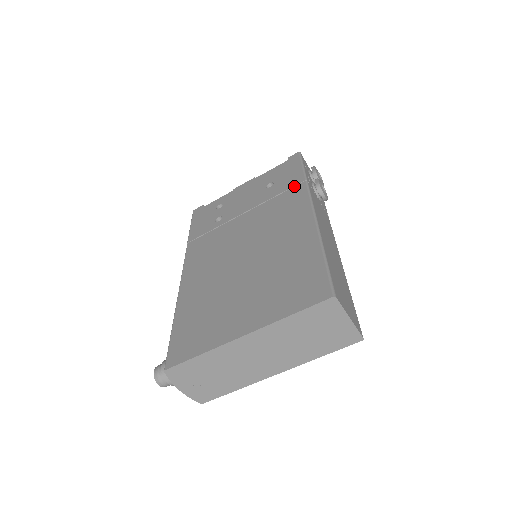
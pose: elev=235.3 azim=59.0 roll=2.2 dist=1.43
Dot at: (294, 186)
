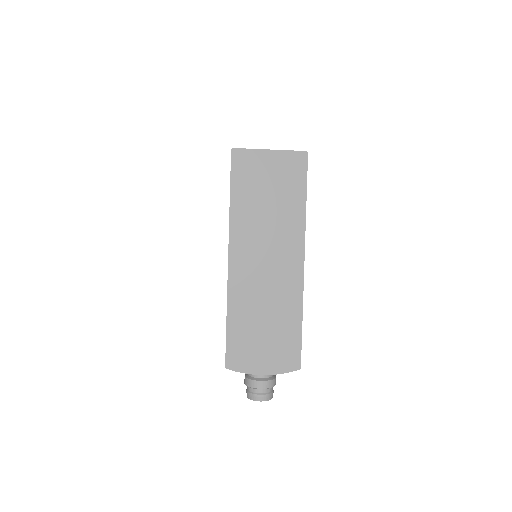
Dot at: occluded
